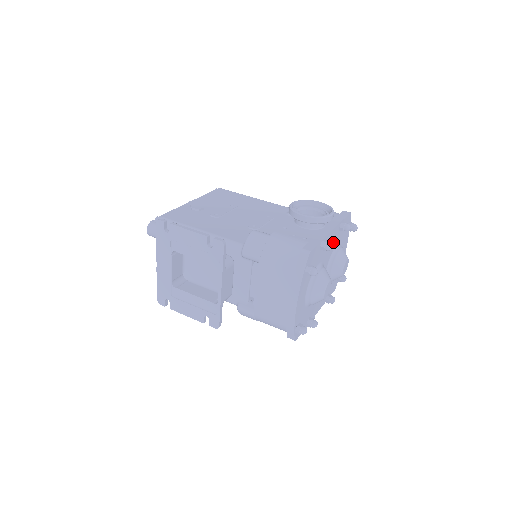
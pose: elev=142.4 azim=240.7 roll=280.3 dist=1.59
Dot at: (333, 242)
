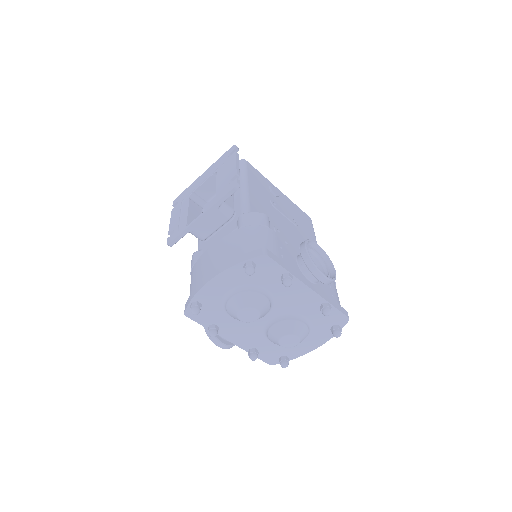
Dot at: (303, 305)
